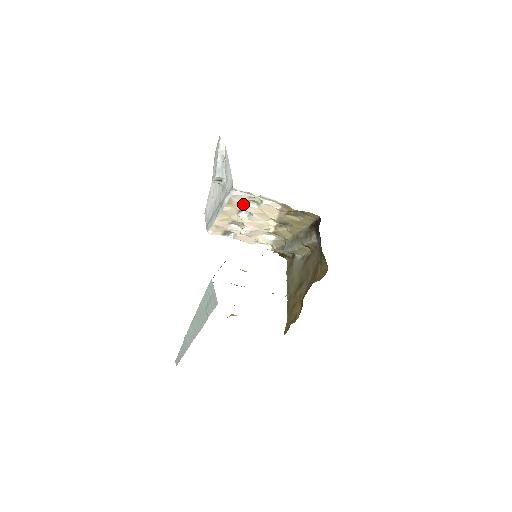
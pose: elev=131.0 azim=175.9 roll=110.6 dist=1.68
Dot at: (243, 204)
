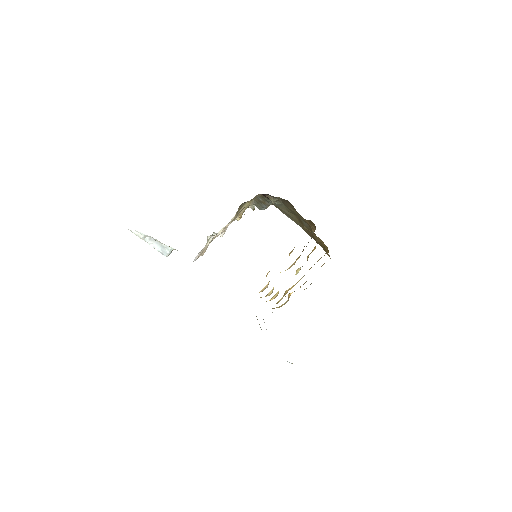
Dot at: occluded
